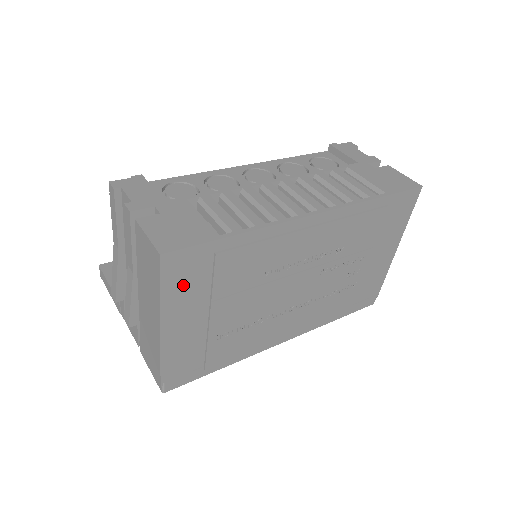
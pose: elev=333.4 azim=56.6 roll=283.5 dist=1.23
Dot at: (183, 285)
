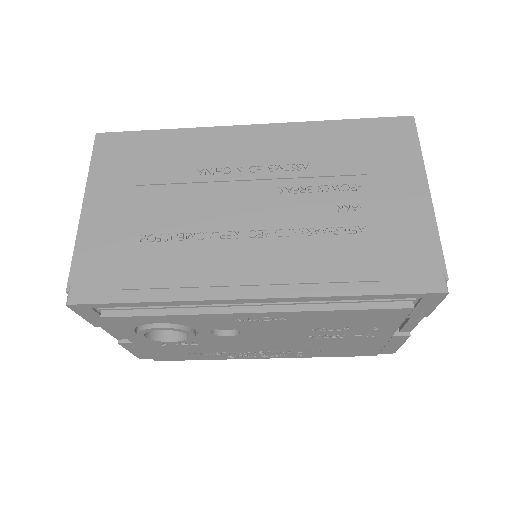
Dot at: (111, 165)
